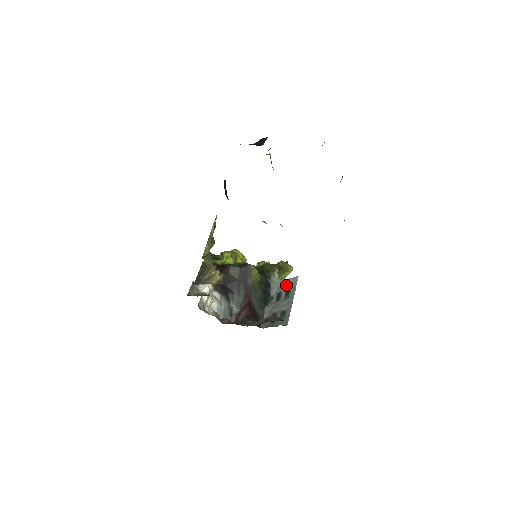
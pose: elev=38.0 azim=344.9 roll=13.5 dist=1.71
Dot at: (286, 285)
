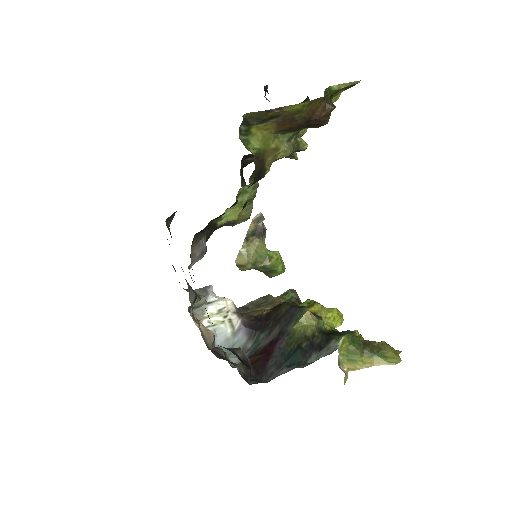
Dot at: occluded
